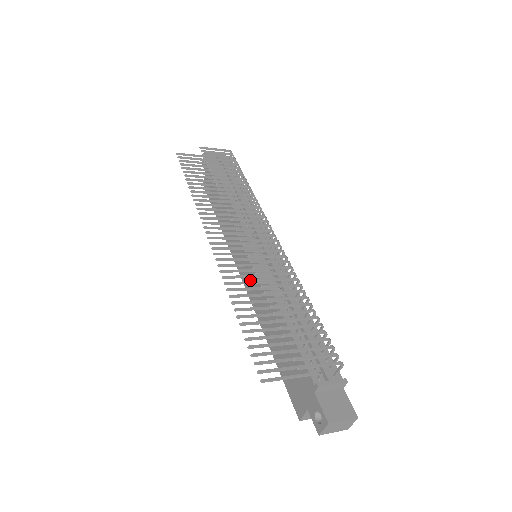
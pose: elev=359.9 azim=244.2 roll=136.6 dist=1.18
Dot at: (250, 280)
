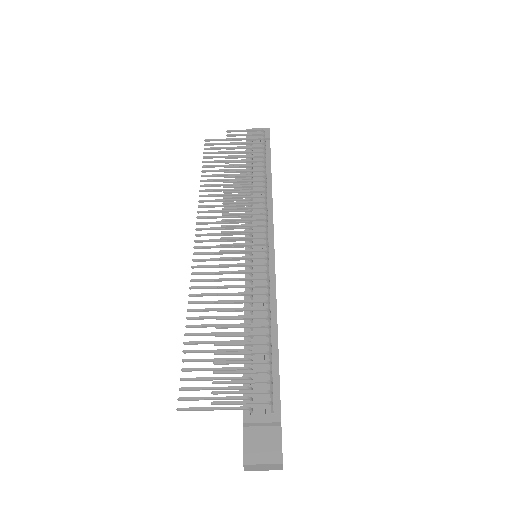
Dot at: occluded
